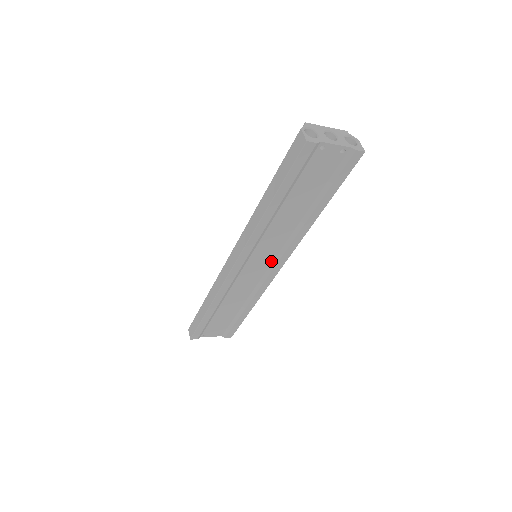
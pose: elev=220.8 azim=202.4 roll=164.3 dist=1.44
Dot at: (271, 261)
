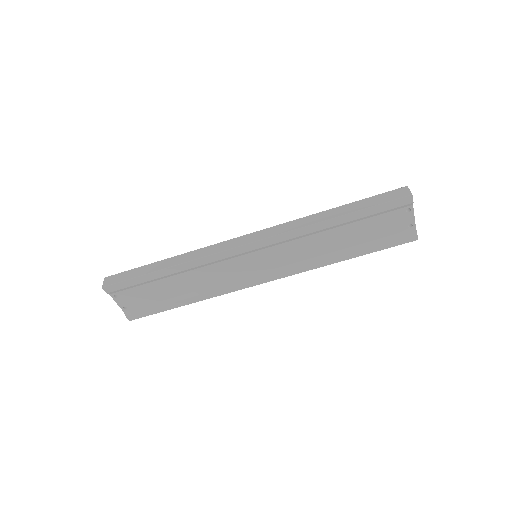
Dot at: (265, 270)
